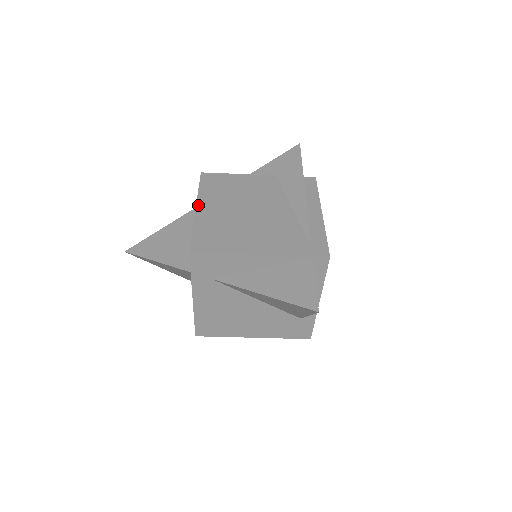
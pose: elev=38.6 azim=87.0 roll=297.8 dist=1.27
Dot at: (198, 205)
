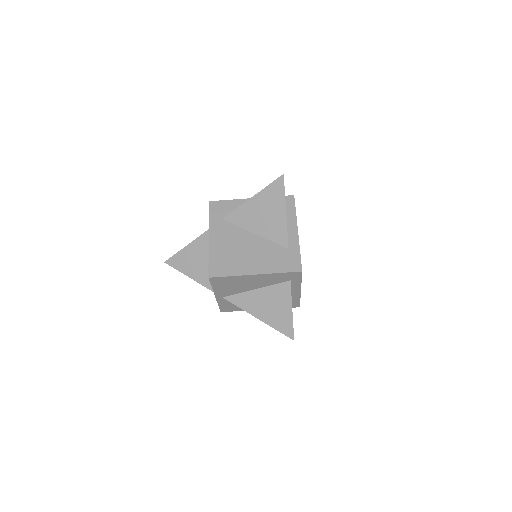
Dot at: occluded
